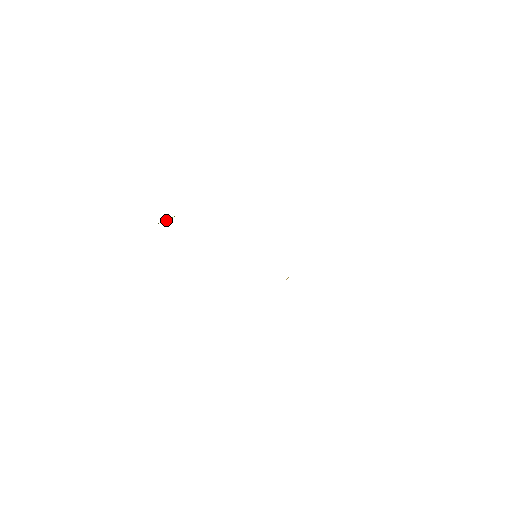
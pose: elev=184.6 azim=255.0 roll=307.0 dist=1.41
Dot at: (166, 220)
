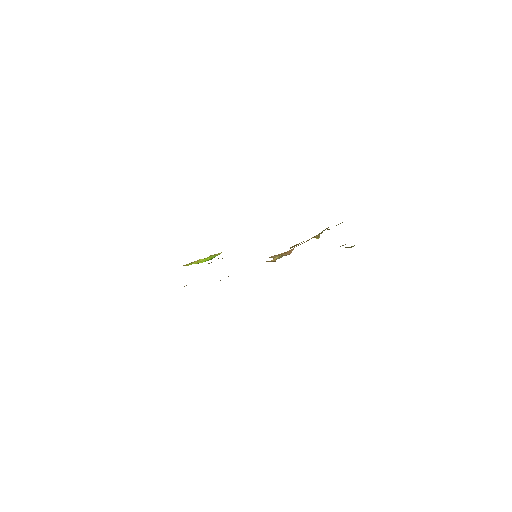
Dot at: (201, 261)
